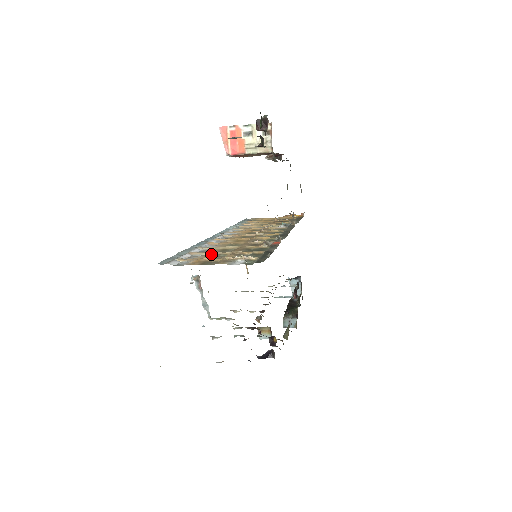
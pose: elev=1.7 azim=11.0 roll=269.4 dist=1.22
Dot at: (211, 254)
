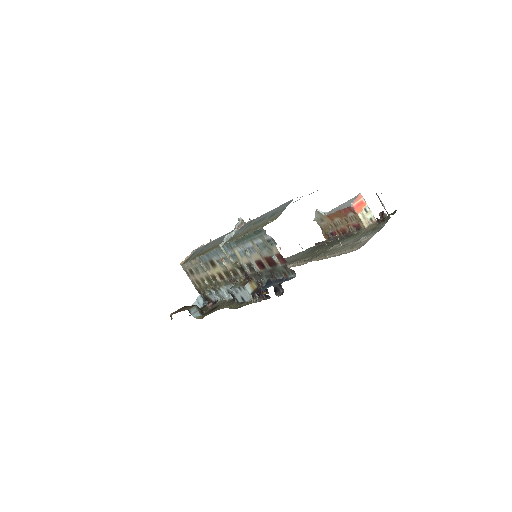
Dot at: occluded
